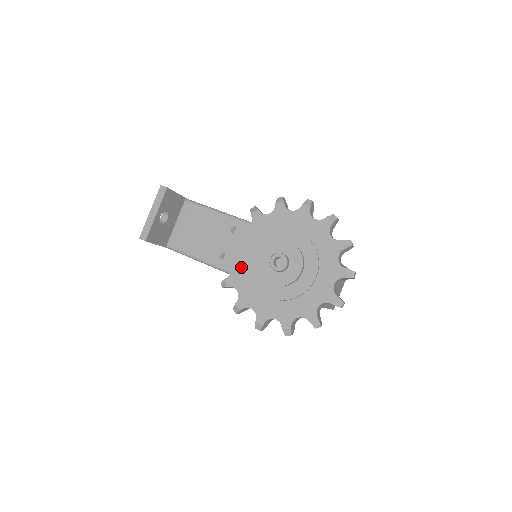
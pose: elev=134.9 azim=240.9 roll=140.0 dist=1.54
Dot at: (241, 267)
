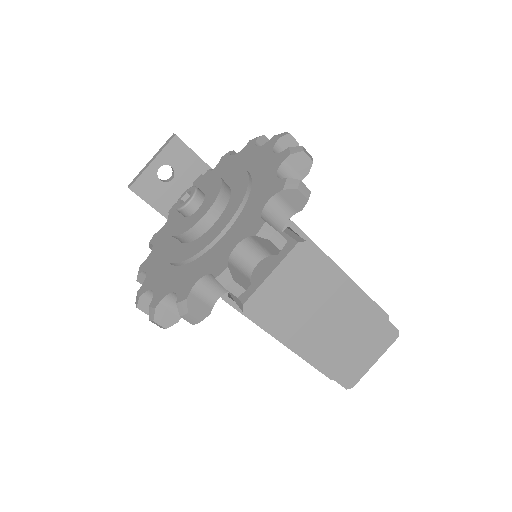
Dot at: occluded
